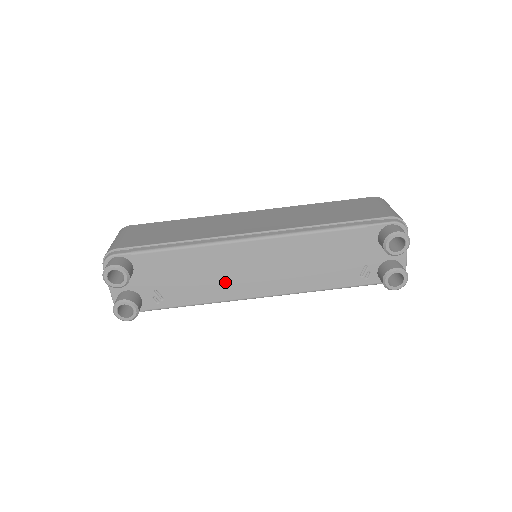
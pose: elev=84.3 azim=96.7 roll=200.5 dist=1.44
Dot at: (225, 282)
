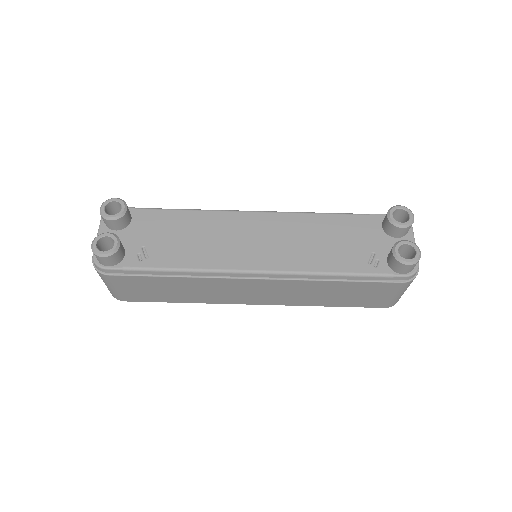
Dot at: (220, 248)
